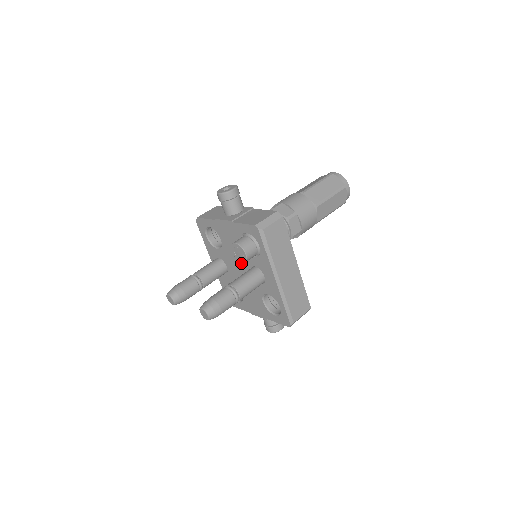
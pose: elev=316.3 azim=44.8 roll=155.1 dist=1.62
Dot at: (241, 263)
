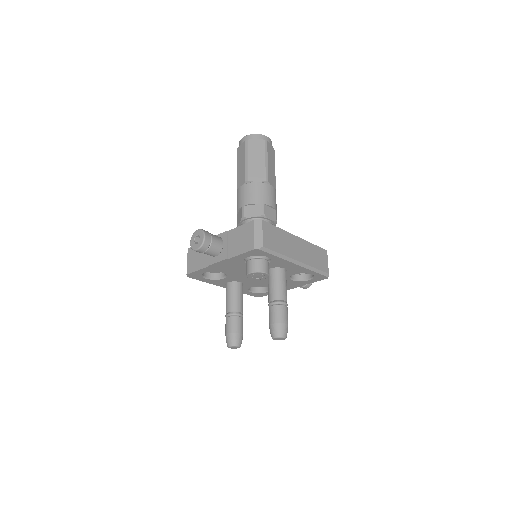
Dot at: occluded
